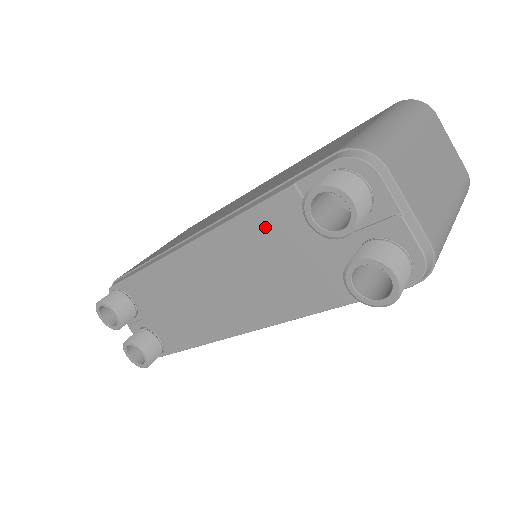
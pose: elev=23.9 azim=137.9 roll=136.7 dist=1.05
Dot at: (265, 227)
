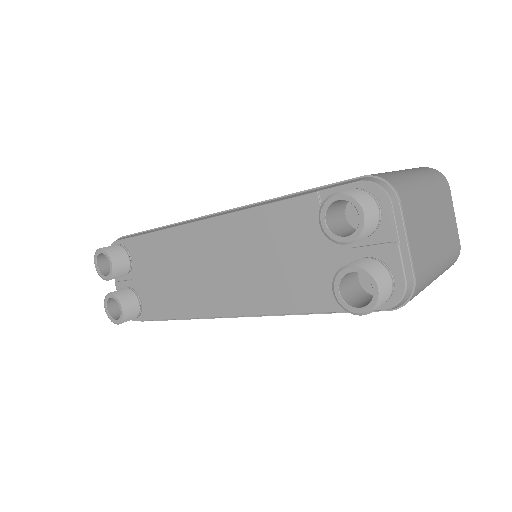
Dot at: (279, 222)
